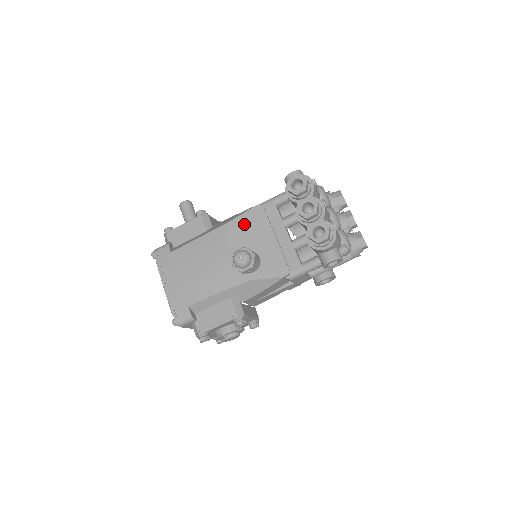
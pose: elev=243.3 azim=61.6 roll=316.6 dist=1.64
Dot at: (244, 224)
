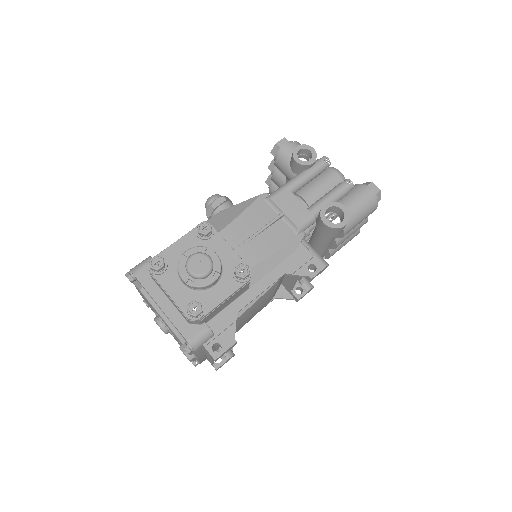
Dot at: occluded
